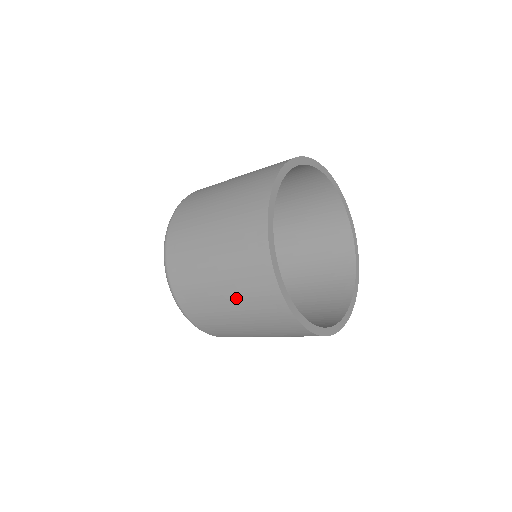
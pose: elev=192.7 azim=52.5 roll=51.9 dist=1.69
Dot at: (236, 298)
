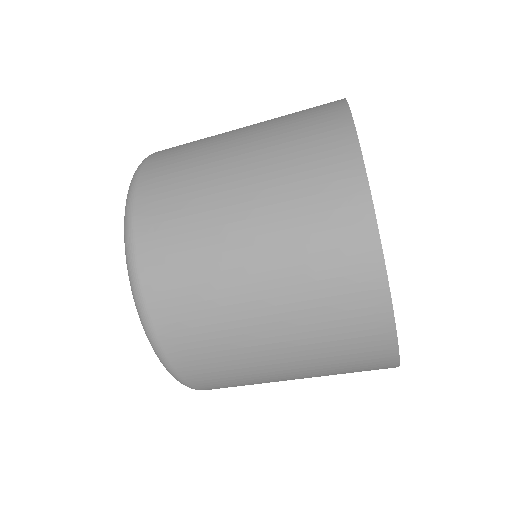
Dot at: (309, 367)
